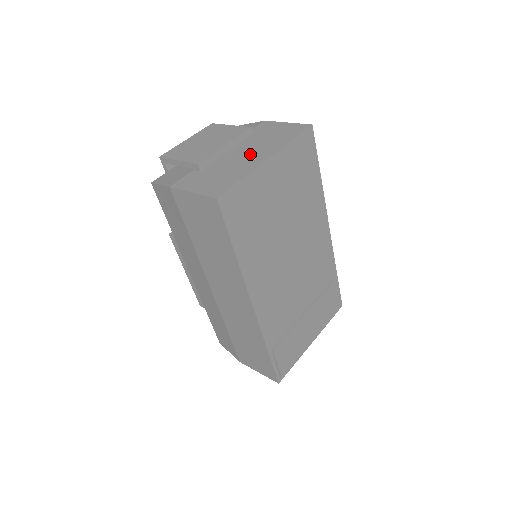
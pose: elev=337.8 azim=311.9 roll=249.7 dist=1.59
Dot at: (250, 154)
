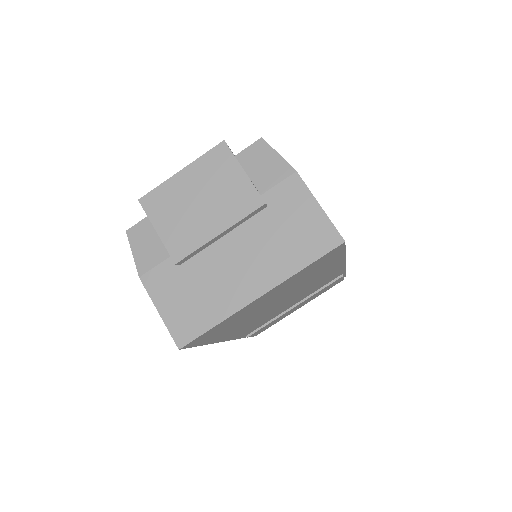
Dot at: (244, 267)
